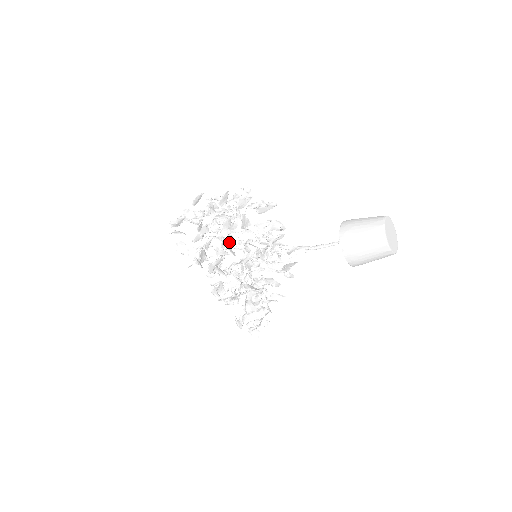
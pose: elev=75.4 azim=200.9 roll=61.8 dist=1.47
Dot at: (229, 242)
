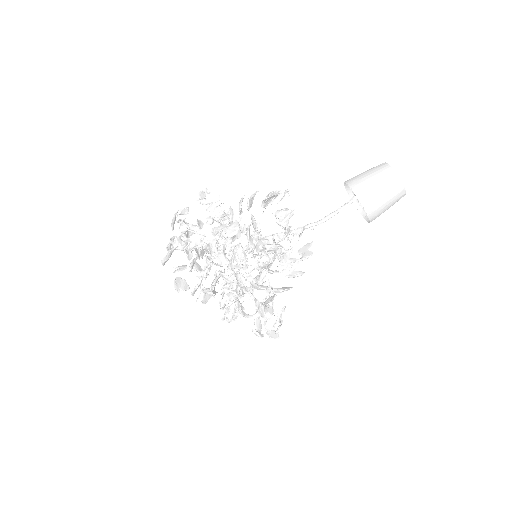
Dot at: (199, 256)
